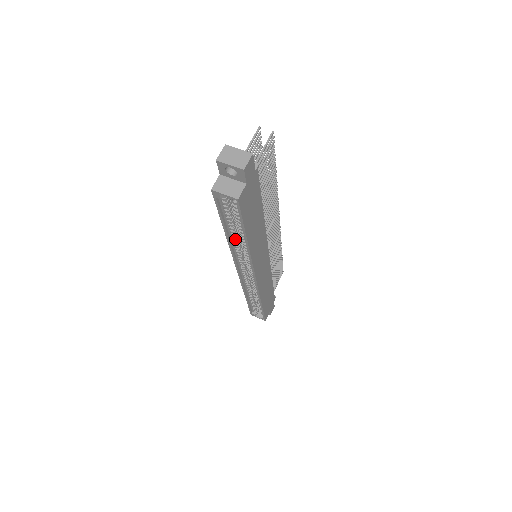
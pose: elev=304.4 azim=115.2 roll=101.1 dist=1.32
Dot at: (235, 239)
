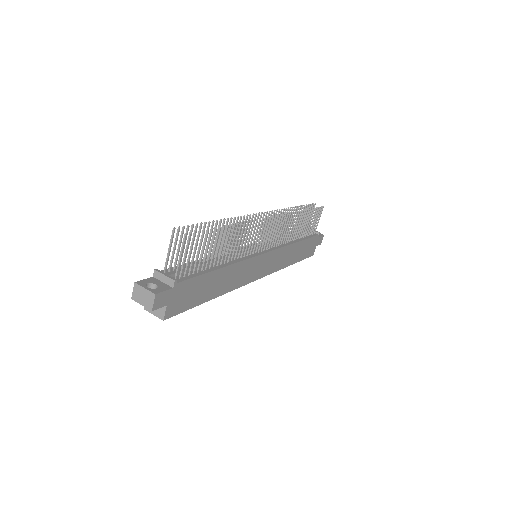
Dot at: occluded
